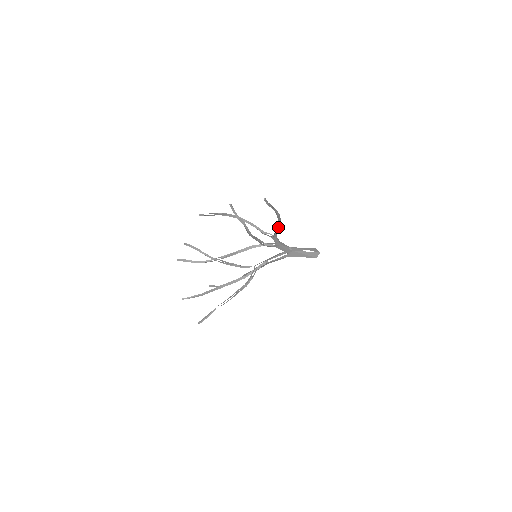
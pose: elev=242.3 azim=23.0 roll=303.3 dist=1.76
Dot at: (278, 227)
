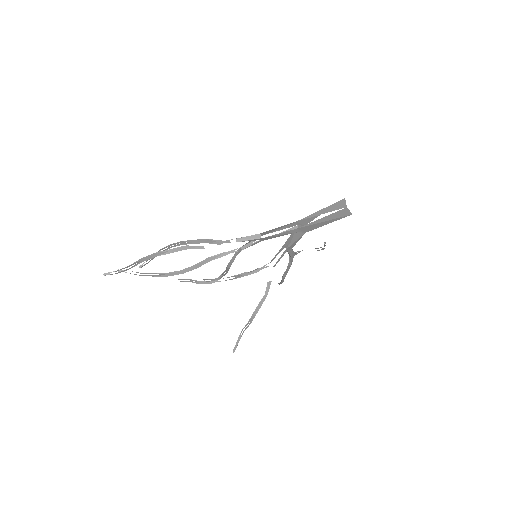
Dot at: (203, 248)
